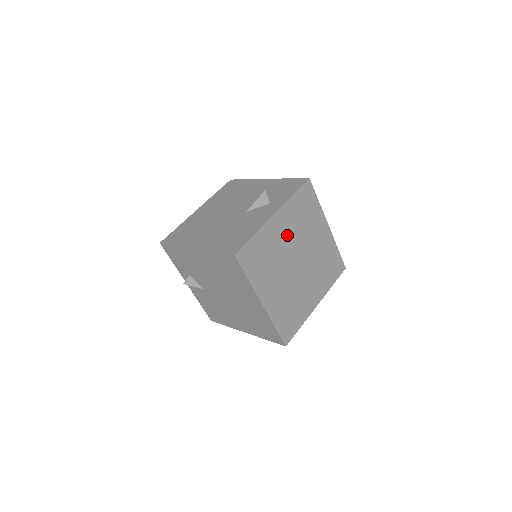
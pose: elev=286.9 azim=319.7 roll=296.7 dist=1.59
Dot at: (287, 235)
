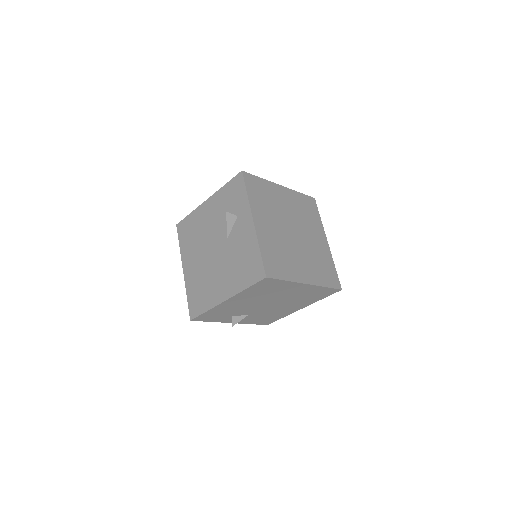
Dot at: (272, 224)
